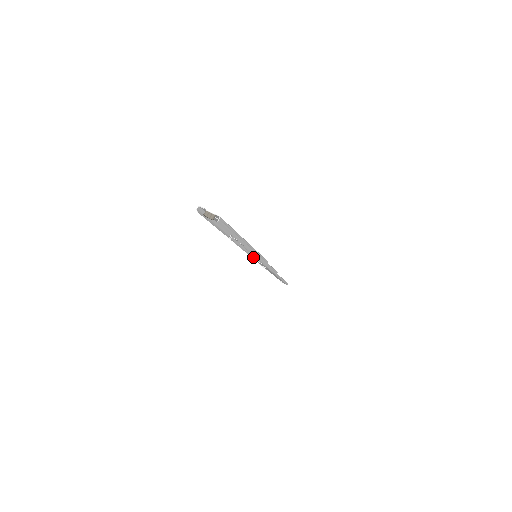
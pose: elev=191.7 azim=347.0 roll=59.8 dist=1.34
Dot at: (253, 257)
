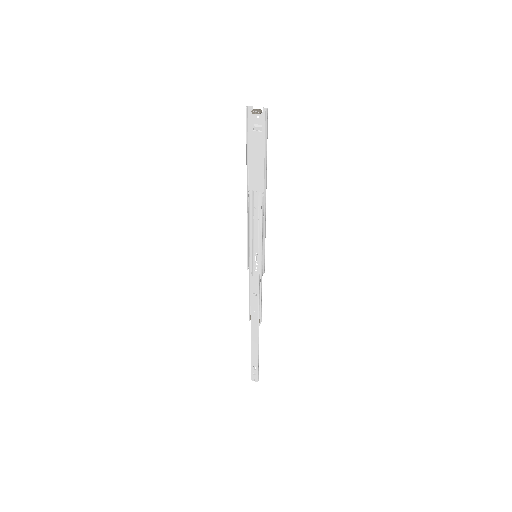
Dot at: (249, 268)
